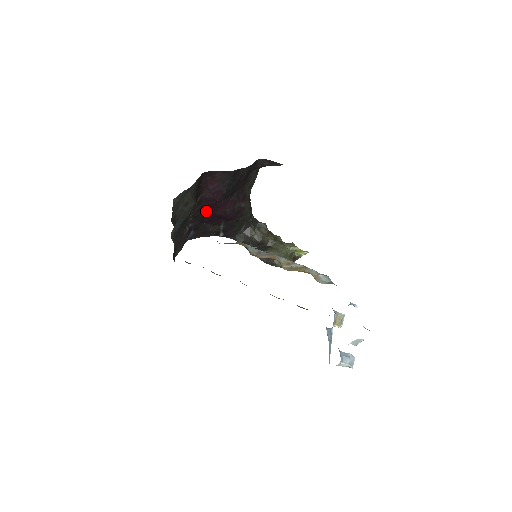
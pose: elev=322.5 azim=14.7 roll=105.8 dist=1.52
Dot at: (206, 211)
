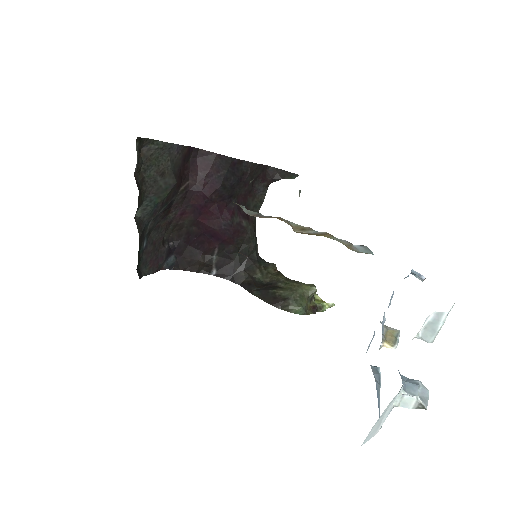
Dot at: (193, 218)
